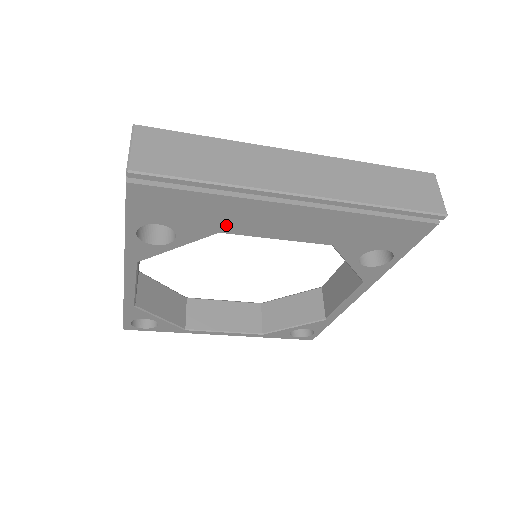
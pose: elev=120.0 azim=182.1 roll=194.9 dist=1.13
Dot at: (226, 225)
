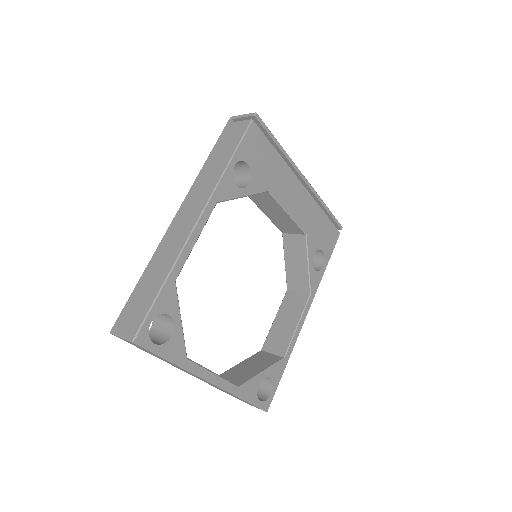
Dot at: (274, 185)
